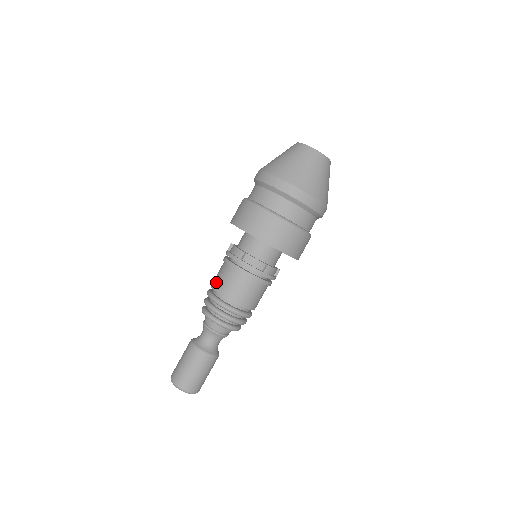
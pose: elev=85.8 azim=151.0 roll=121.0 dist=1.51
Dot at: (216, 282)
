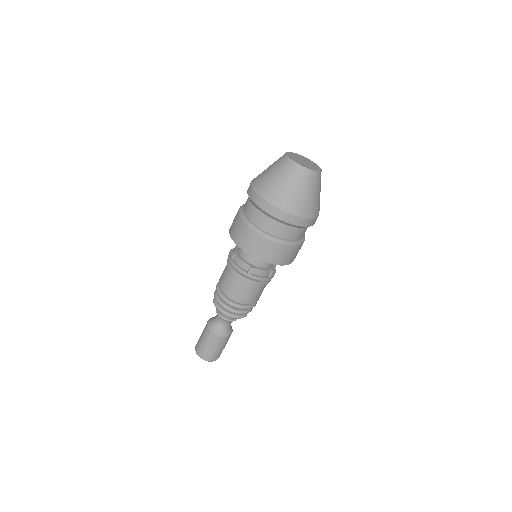
Dot at: (221, 275)
